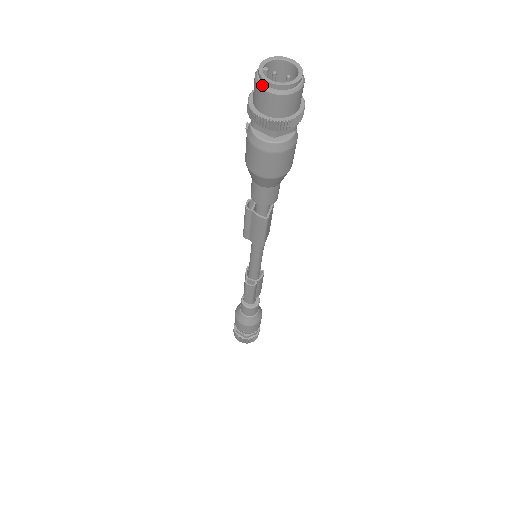
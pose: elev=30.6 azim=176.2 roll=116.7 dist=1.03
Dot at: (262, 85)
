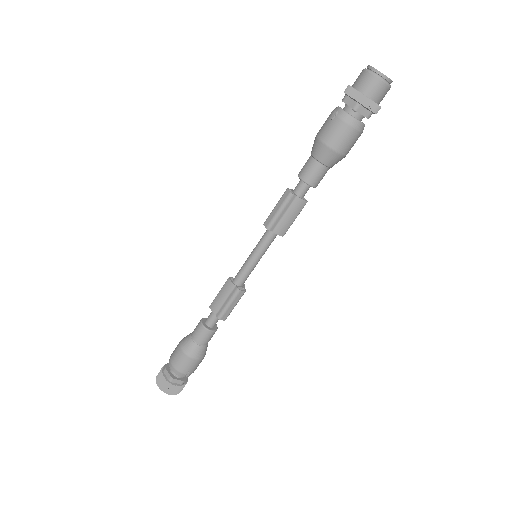
Dot at: (381, 78)
